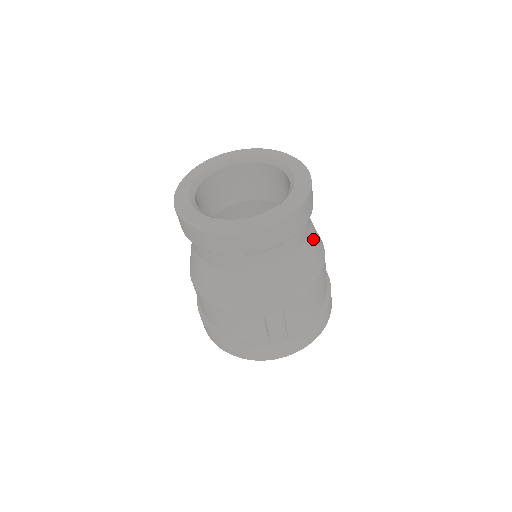
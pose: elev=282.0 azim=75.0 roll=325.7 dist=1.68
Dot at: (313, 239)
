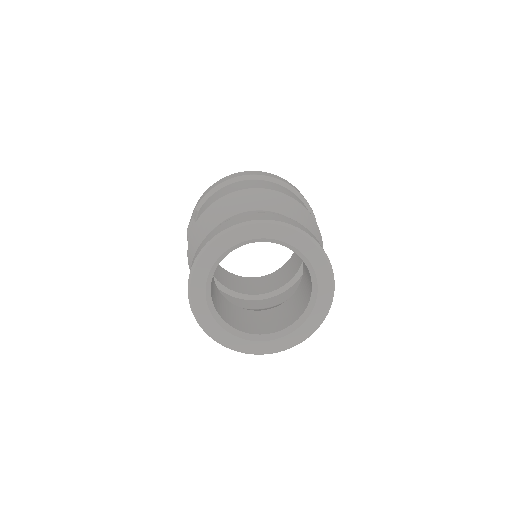
Dot at: (306, 226)
